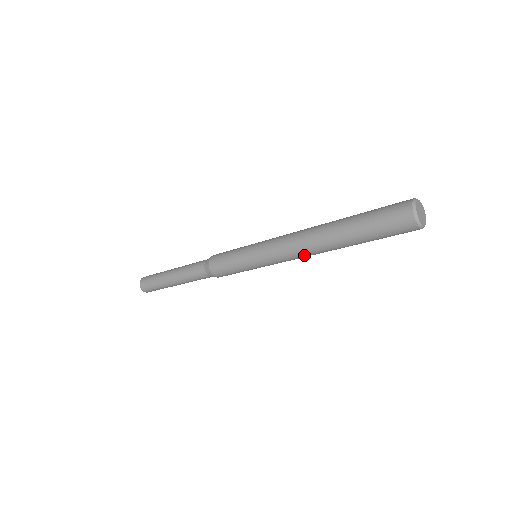
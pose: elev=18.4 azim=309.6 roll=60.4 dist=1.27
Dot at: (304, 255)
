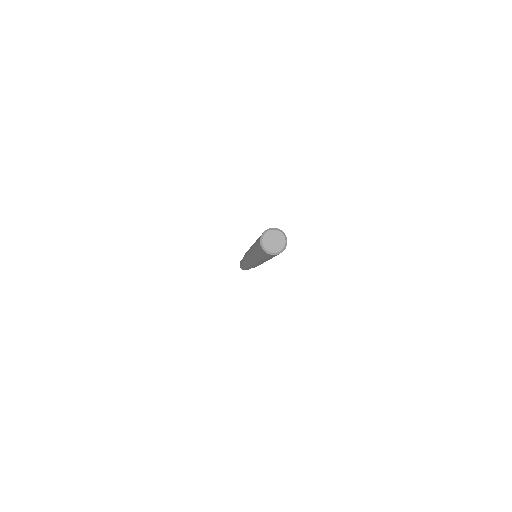
Dot at: (251, 256)
